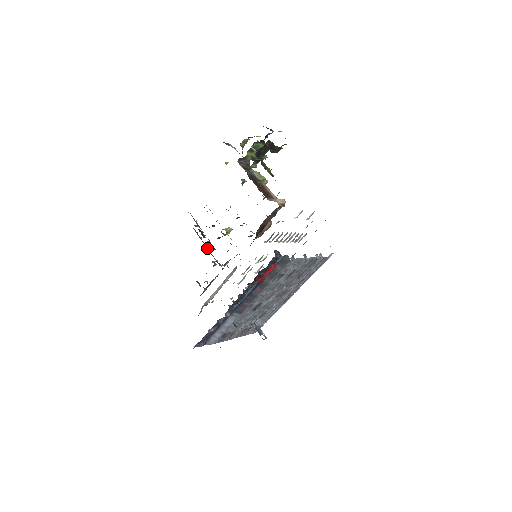
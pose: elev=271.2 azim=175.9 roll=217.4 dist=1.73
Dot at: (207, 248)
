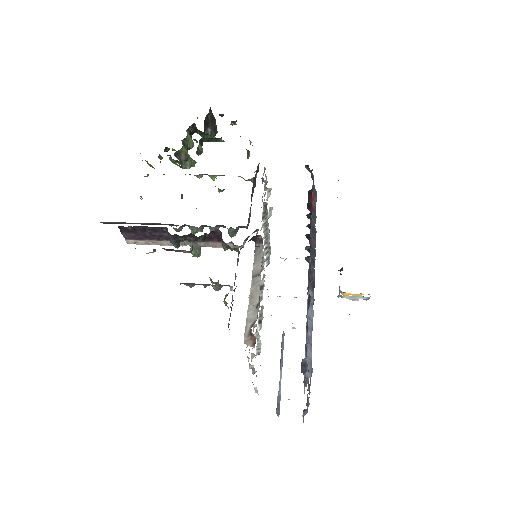
Dot at: occluded
